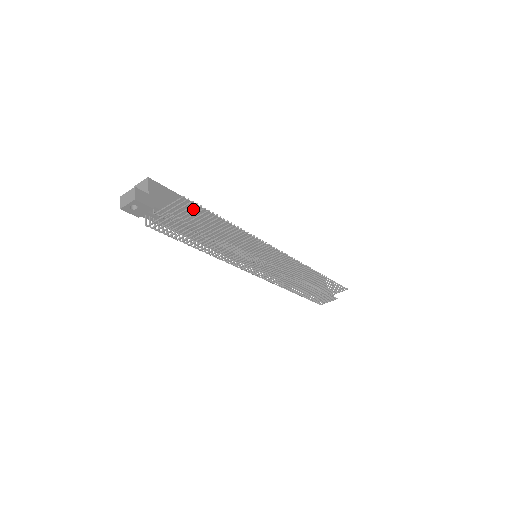
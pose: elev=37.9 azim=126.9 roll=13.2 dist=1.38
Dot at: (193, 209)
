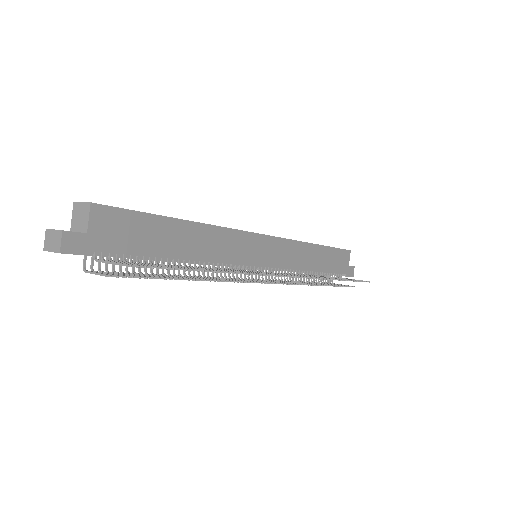
Dot at: (150, 265)
